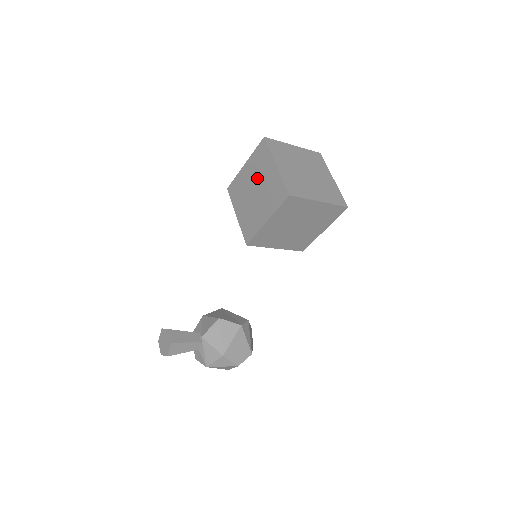
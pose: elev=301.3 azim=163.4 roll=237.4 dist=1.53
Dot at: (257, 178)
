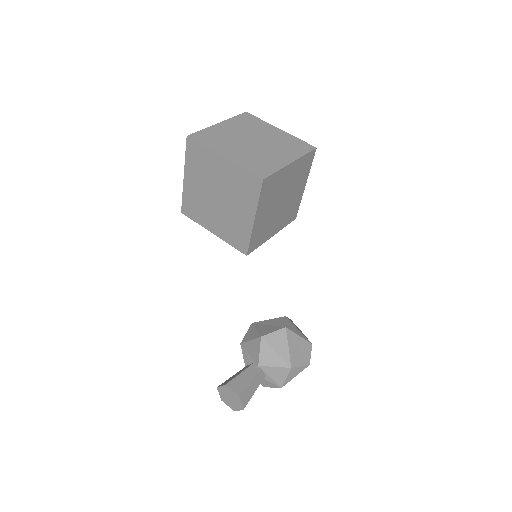
Dot at: (210, 183)
